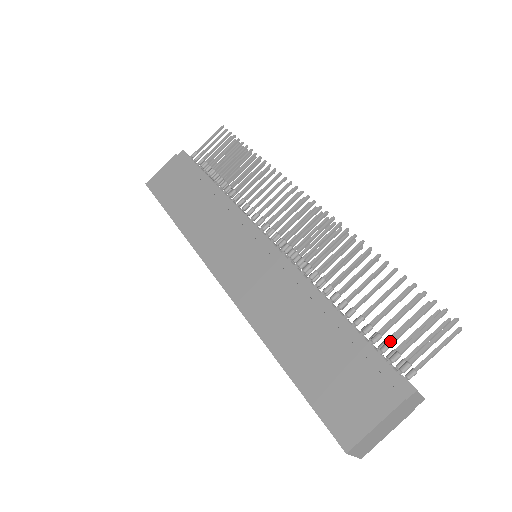
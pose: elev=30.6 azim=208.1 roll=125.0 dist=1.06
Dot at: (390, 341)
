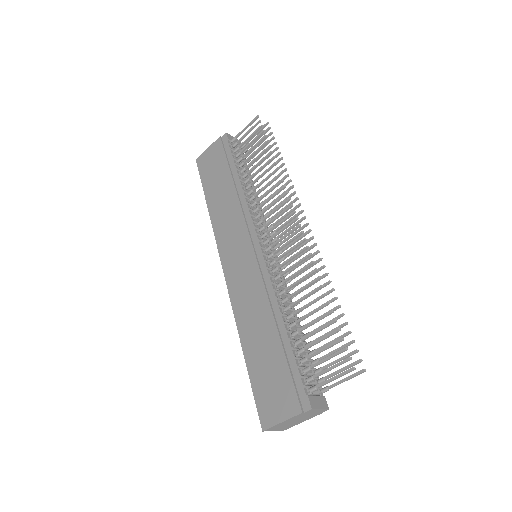
Dot at: (310, 366)
